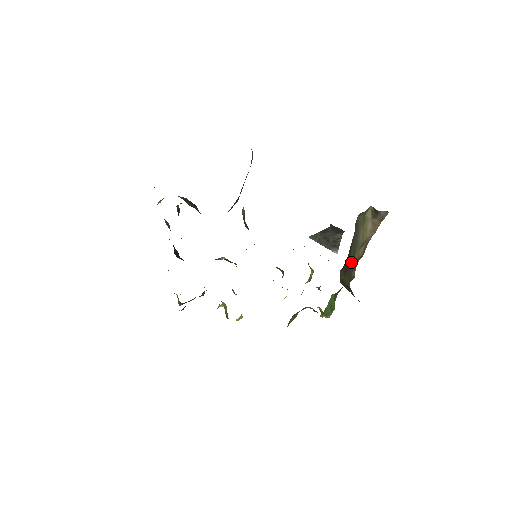
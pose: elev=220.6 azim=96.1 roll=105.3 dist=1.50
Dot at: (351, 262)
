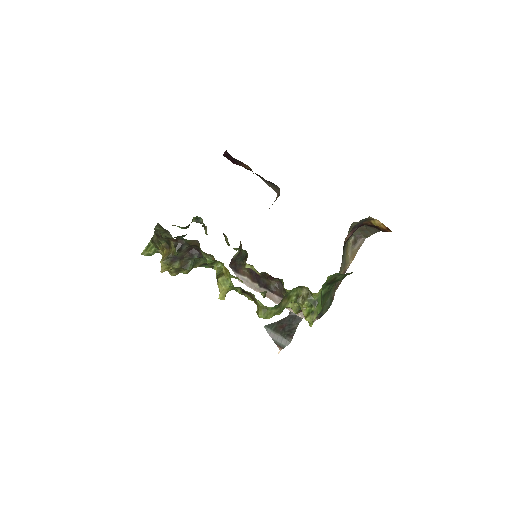
Dot at: occluded
